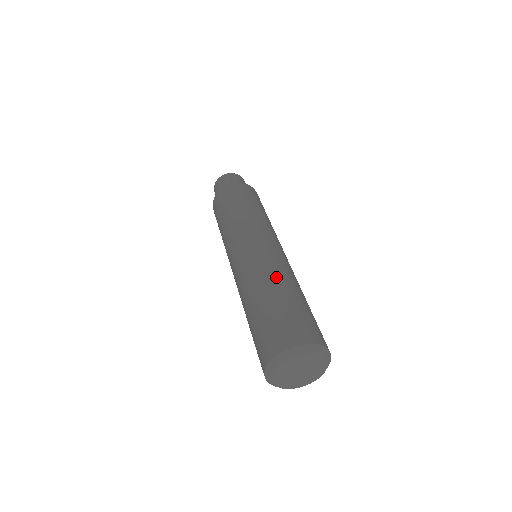
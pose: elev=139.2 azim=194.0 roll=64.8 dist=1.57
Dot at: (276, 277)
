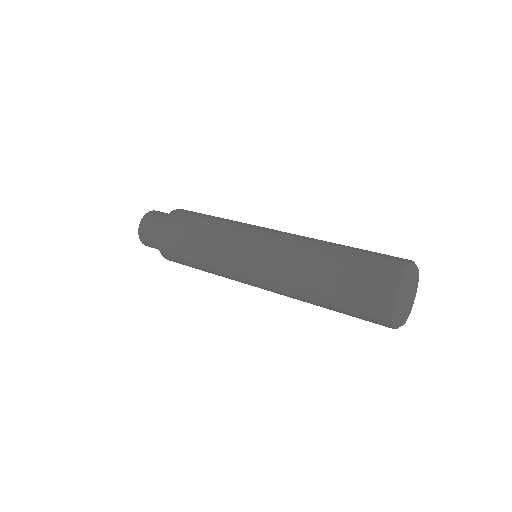
Dot at: occluded
